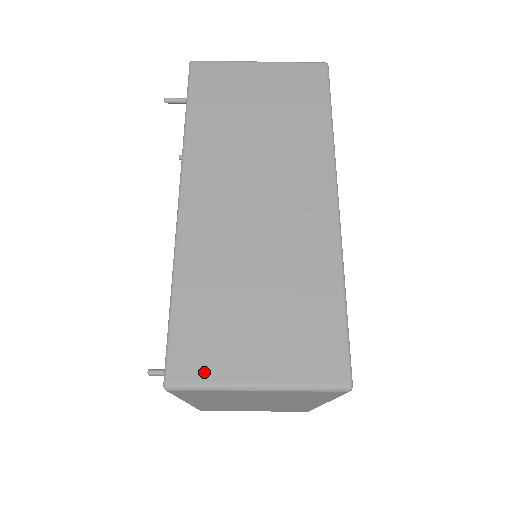
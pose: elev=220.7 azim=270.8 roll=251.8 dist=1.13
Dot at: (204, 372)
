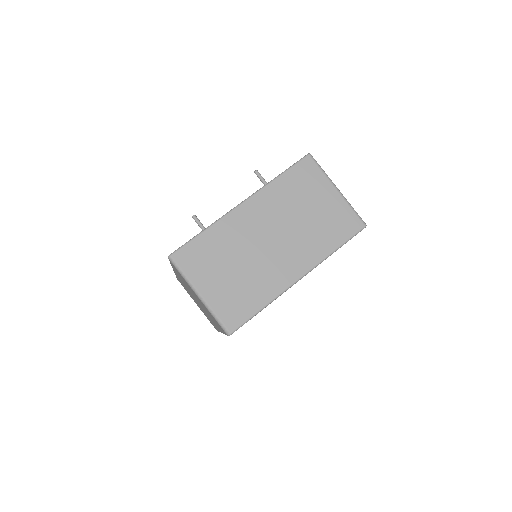
Dot at: occluded
